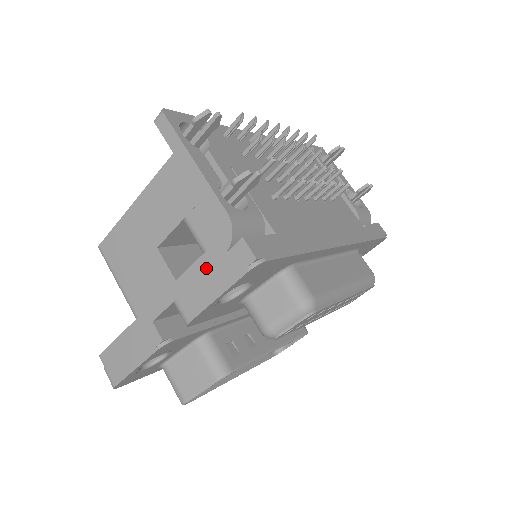
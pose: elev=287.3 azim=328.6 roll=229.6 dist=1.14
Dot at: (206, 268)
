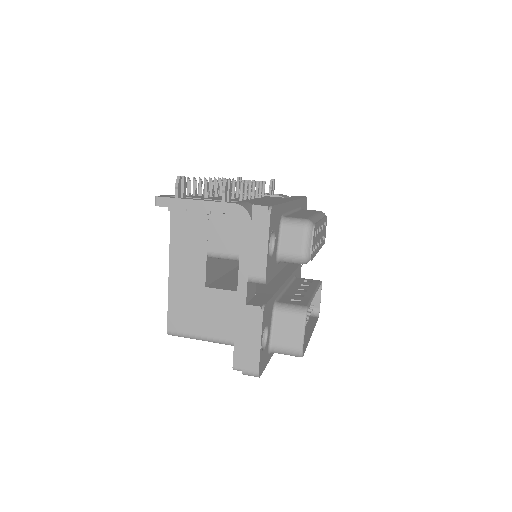
Dot at: (248, 241)
